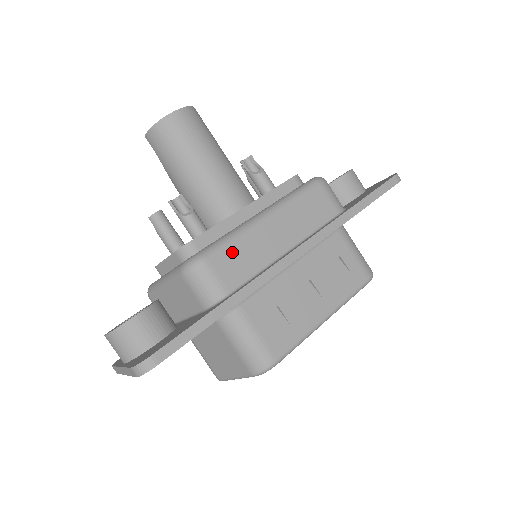
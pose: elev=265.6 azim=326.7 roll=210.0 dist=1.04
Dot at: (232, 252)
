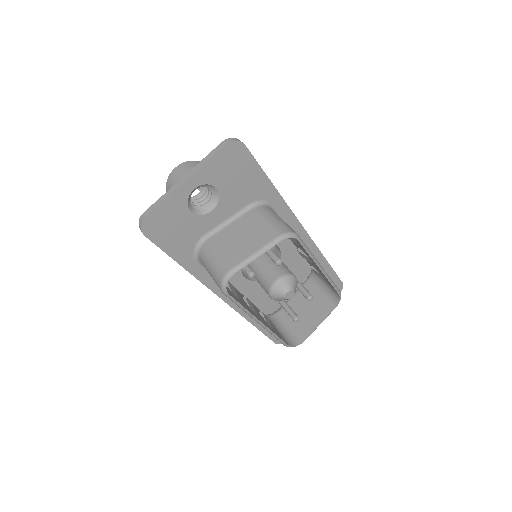
Dot at: occluded
